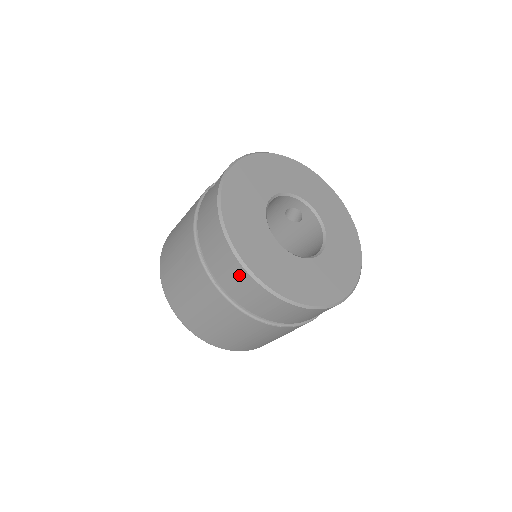
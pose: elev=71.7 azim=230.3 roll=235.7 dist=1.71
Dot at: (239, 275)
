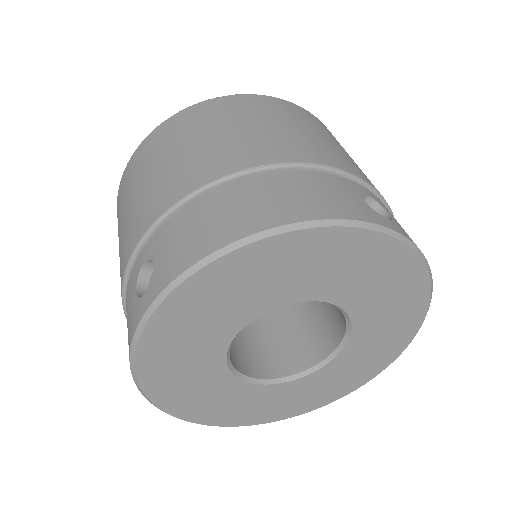
Dot at: occluded
